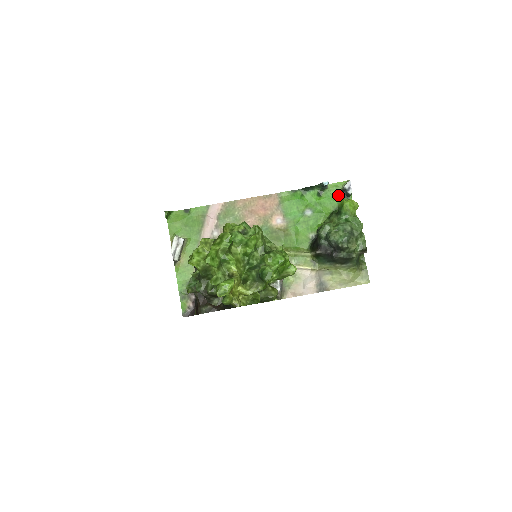
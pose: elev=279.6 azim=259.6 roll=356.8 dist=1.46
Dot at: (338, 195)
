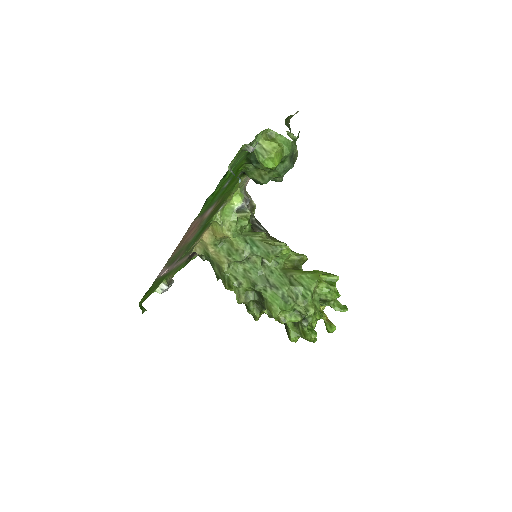
Dot at: (243, 153)
